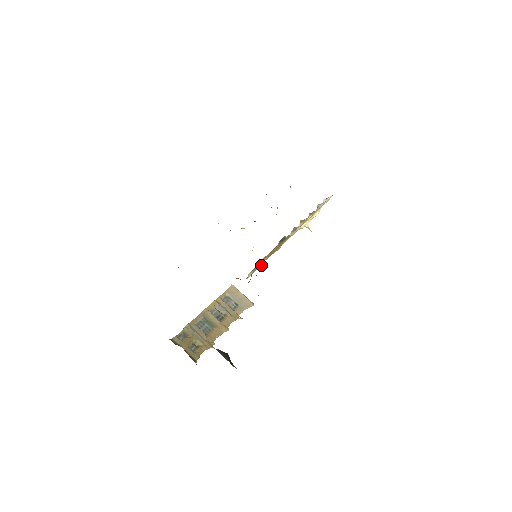
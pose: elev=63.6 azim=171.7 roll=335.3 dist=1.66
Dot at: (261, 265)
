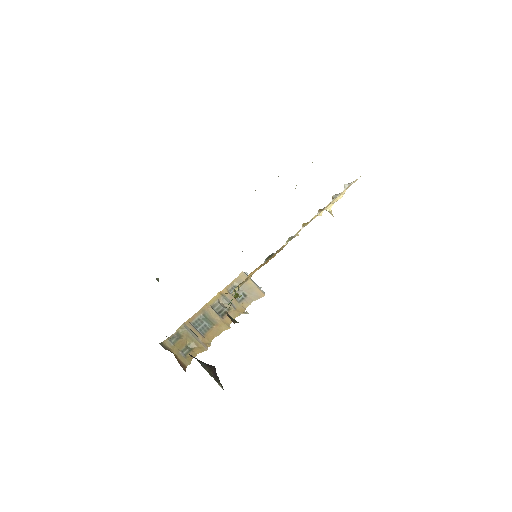
Dot at: (234, 296)
